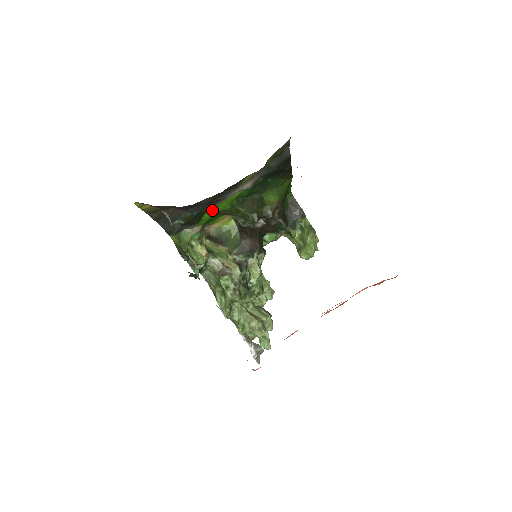
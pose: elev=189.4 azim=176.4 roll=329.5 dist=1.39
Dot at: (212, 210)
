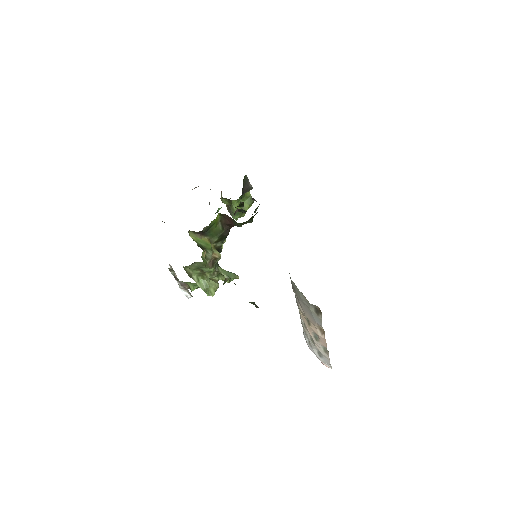
Dot at: occluded
